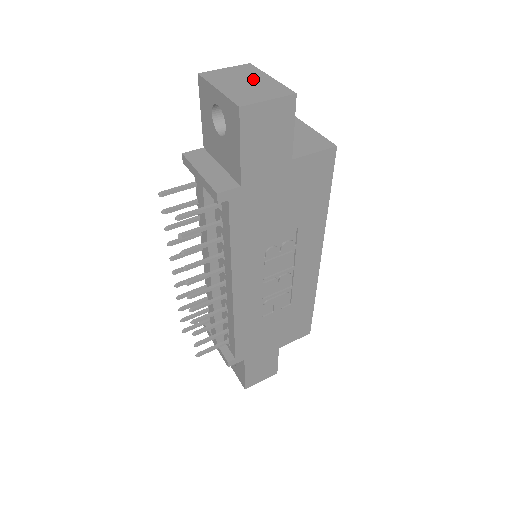
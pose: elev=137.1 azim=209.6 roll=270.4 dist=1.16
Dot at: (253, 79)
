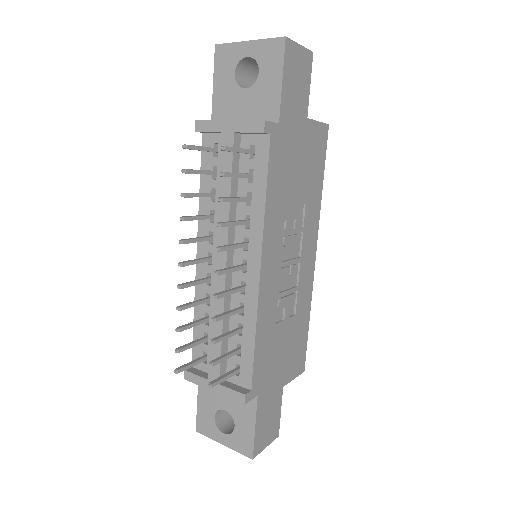
Dot at: occluded
